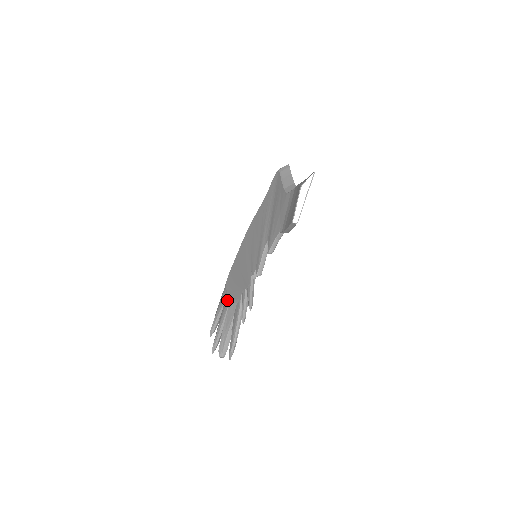
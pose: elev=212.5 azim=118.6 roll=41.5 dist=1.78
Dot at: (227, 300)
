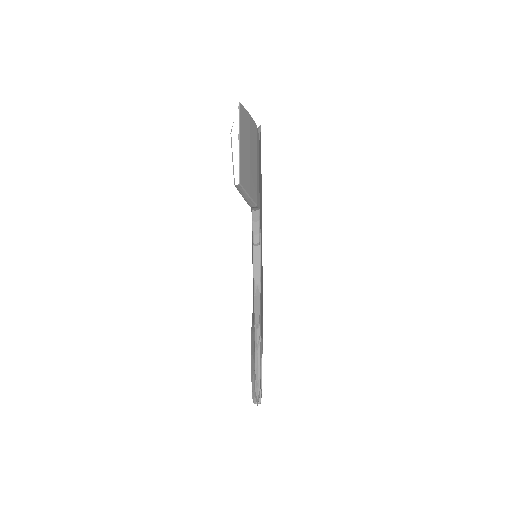
Dot at: occluded
